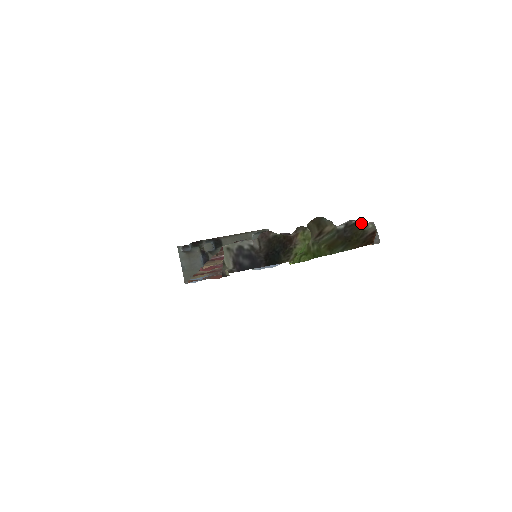
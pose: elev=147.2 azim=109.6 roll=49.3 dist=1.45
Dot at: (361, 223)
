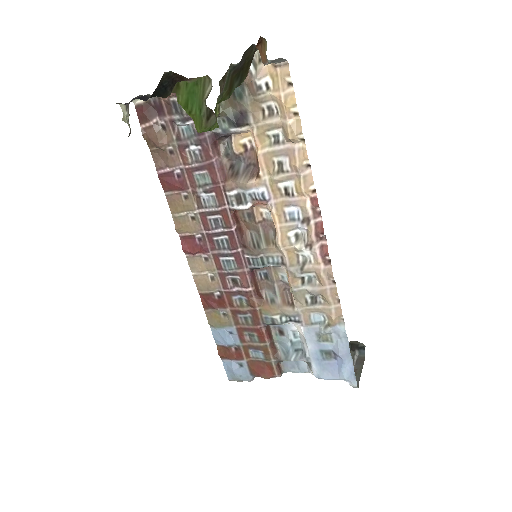
Dot at: occluded
